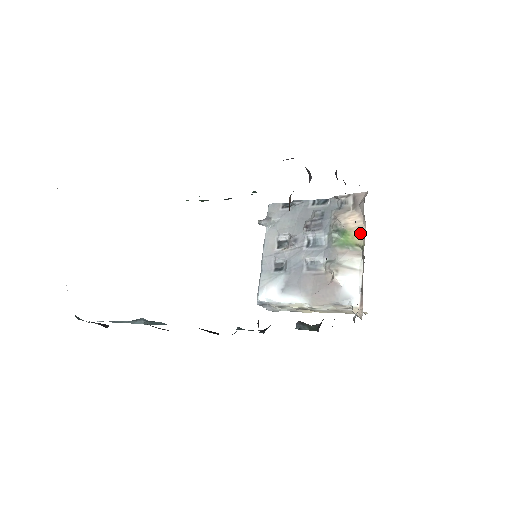
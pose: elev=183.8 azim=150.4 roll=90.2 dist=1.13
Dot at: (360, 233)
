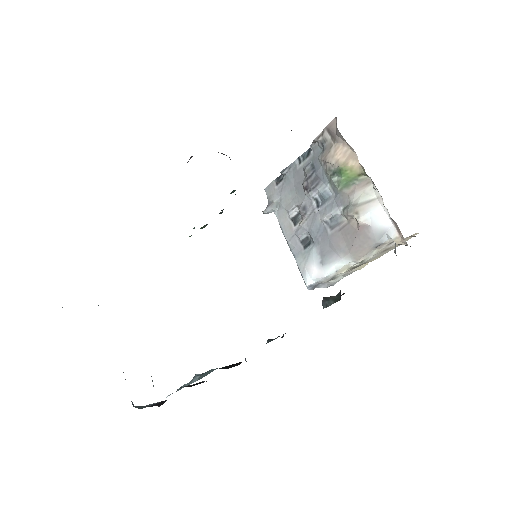
Dot at: (354, 162)
